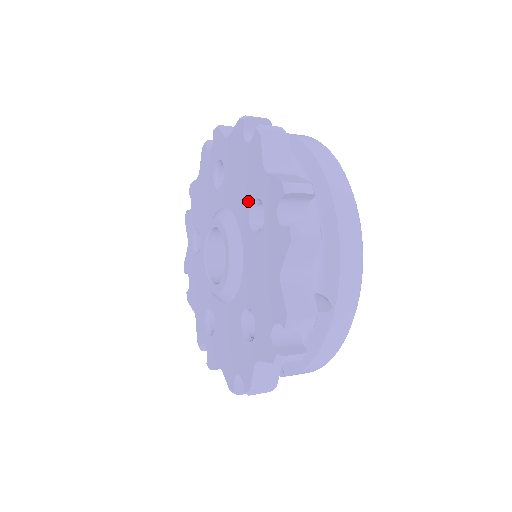
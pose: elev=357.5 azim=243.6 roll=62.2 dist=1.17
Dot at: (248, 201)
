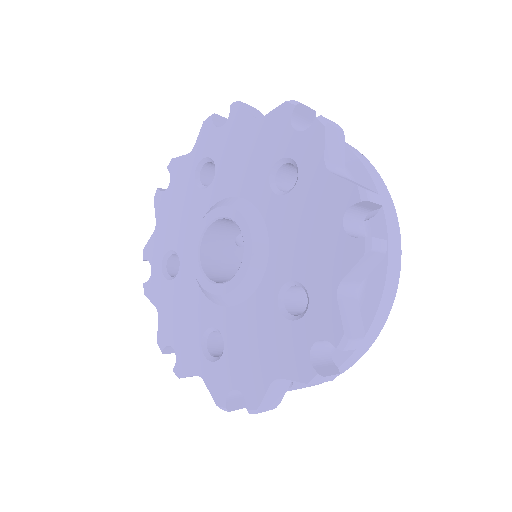
Dot at: (295, 273)
